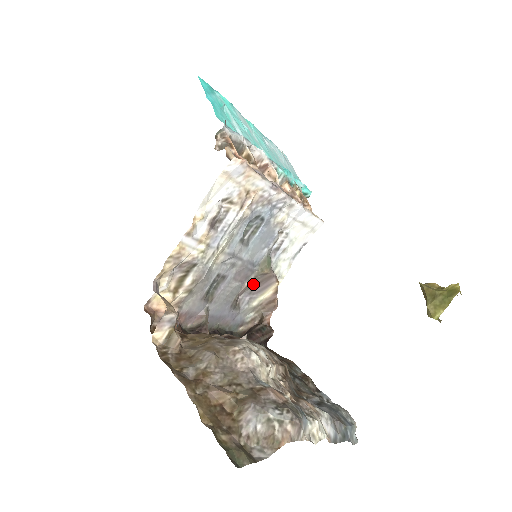
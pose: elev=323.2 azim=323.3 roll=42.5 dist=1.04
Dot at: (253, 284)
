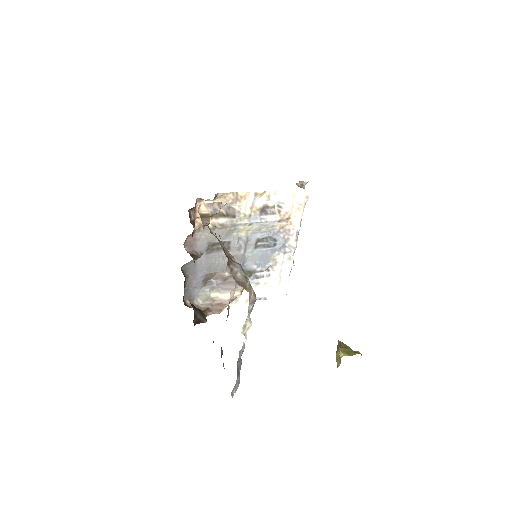
Dot at: (227, 279)
